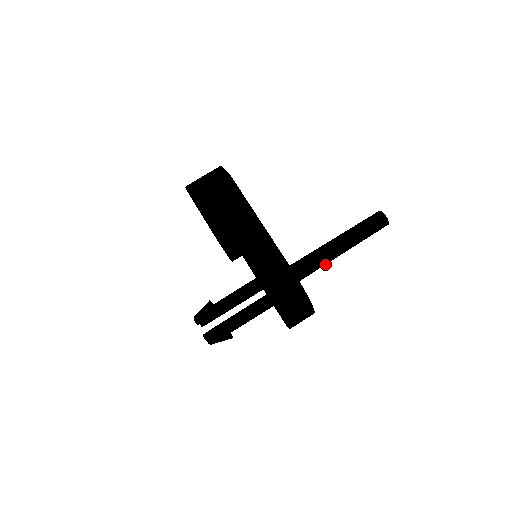
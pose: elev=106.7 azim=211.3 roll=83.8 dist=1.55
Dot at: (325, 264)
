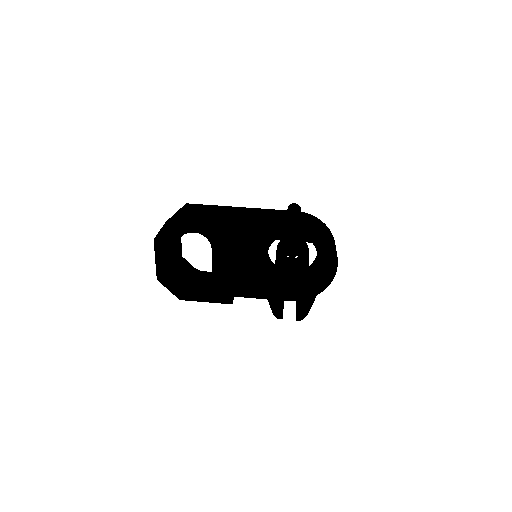
Dot at: occluded
